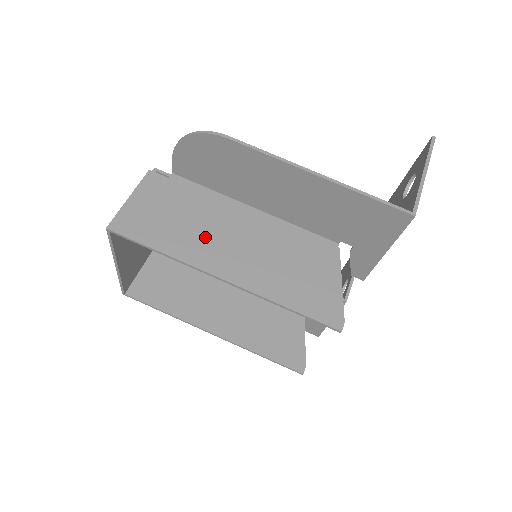
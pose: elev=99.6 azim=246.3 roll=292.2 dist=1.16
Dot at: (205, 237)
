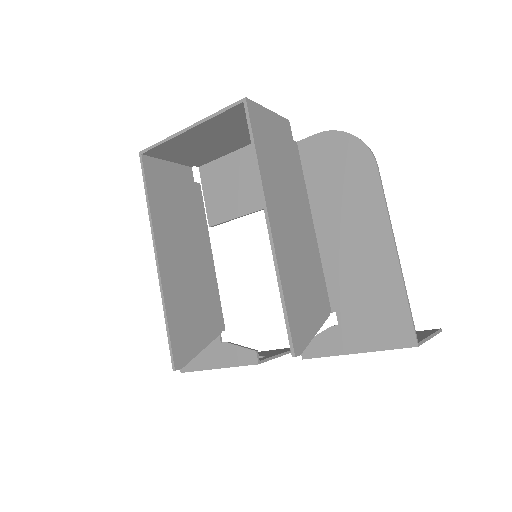
Dot at: (282, 191)
